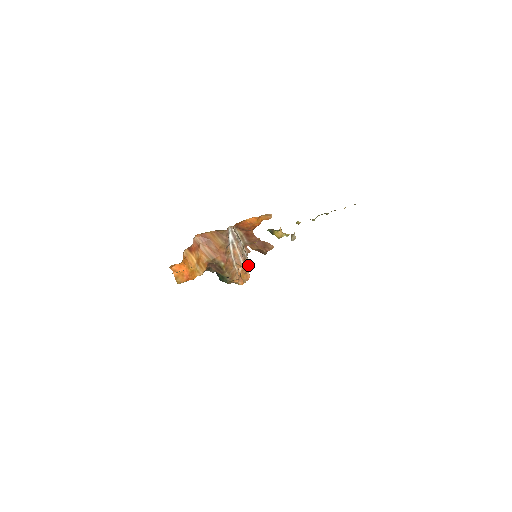
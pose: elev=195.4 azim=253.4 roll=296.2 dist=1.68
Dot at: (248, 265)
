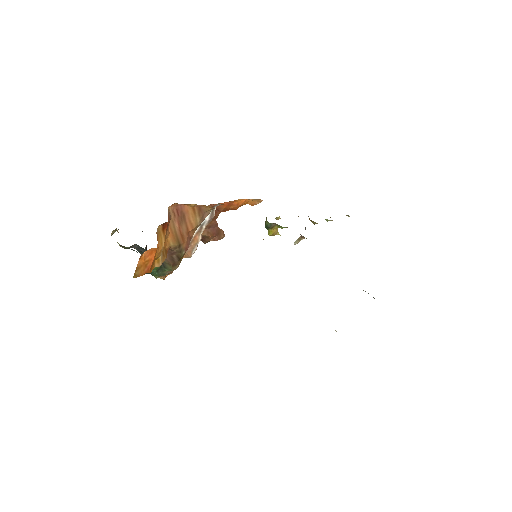
Dot at: occluded
